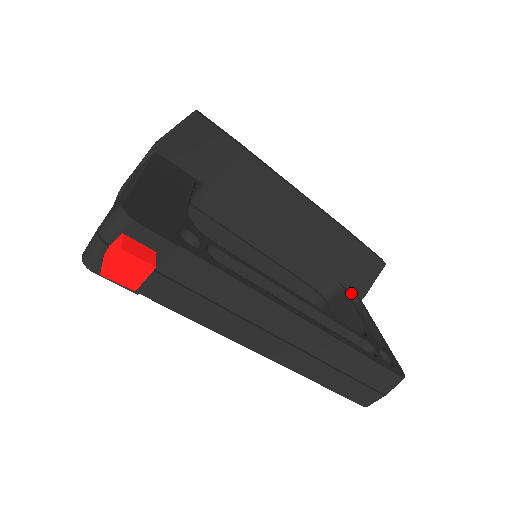
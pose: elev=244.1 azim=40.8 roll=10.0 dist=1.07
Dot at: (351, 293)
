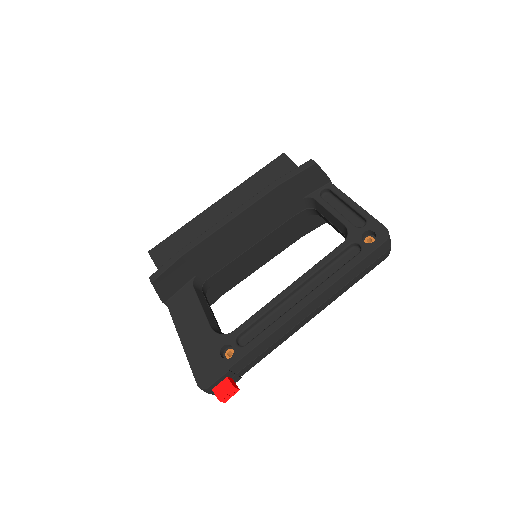
Dot at: (320, 190)
